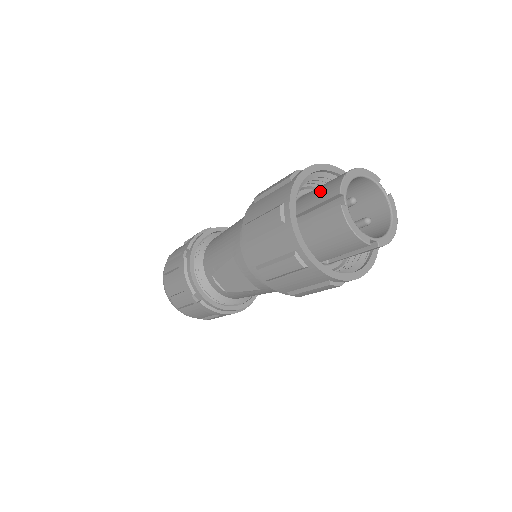
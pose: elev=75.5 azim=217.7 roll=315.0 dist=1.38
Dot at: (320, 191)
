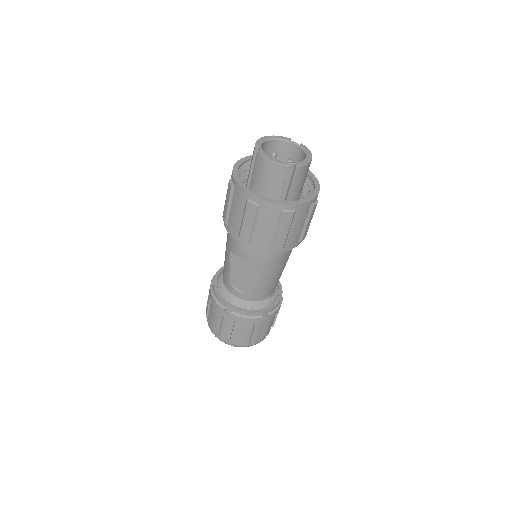
Dot at: occluded
